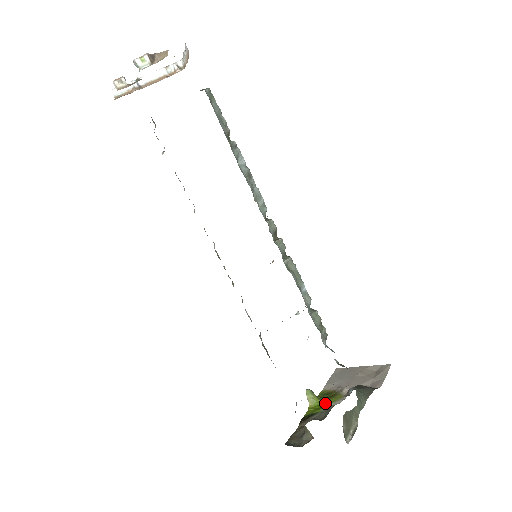
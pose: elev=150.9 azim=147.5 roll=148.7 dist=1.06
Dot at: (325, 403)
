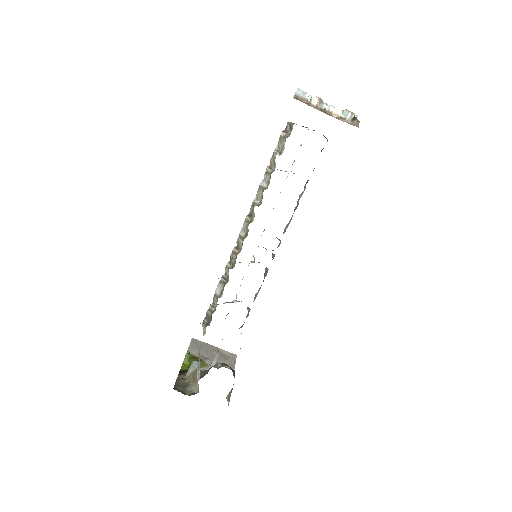
Dot at: occluded
